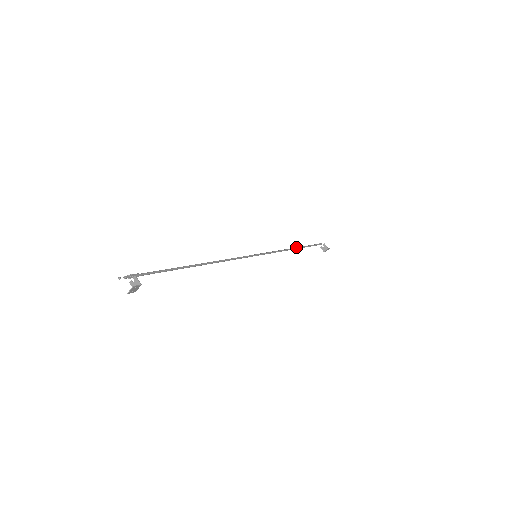
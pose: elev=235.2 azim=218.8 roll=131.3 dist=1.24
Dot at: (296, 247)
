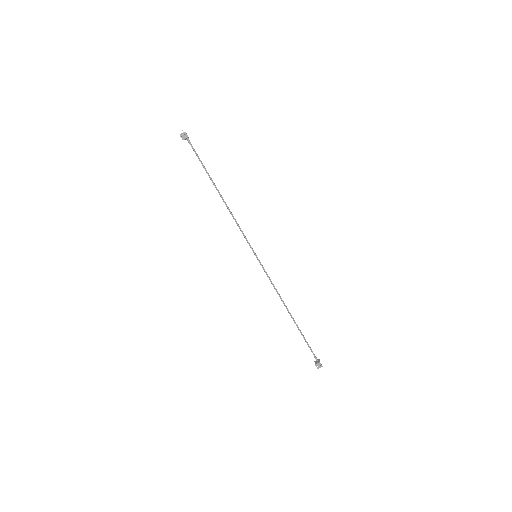
Dot at: (291, 315)
